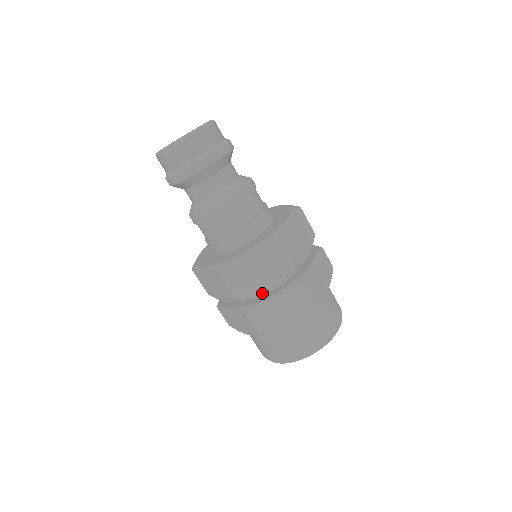
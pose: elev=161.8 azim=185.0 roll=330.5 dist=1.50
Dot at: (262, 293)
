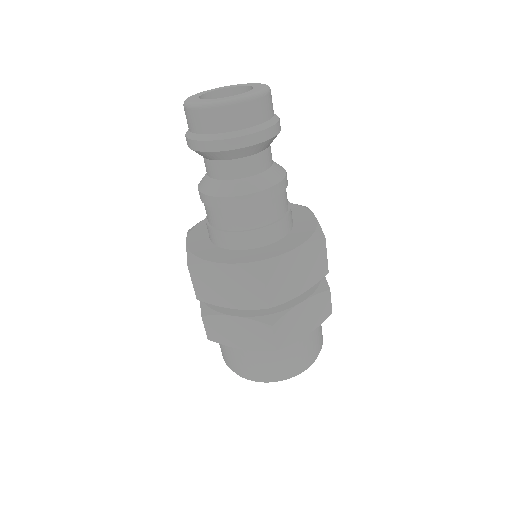
Dot at: occluded
